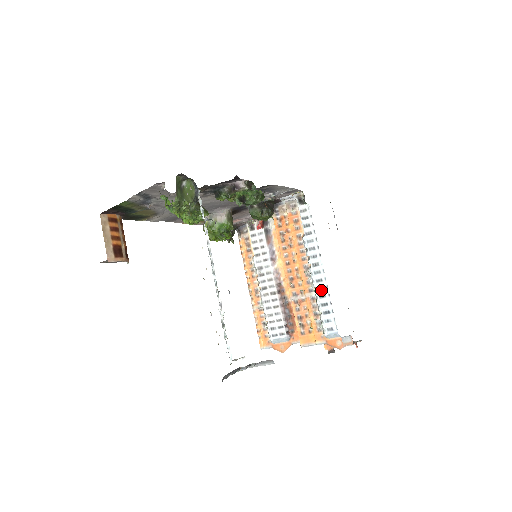
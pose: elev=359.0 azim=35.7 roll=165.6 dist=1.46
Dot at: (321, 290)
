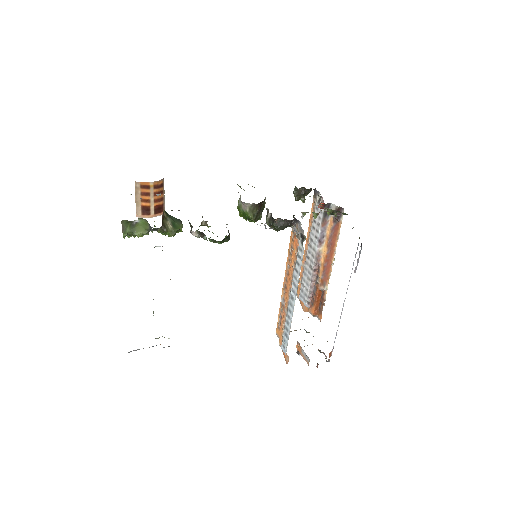
Dot at: (288, 318)
